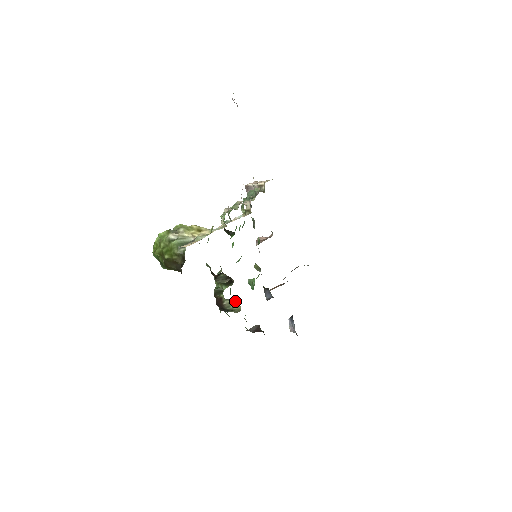
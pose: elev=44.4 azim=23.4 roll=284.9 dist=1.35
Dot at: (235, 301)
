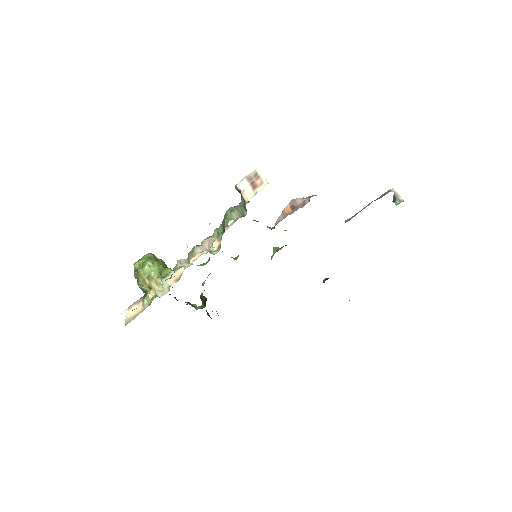
Dot at: occluded
